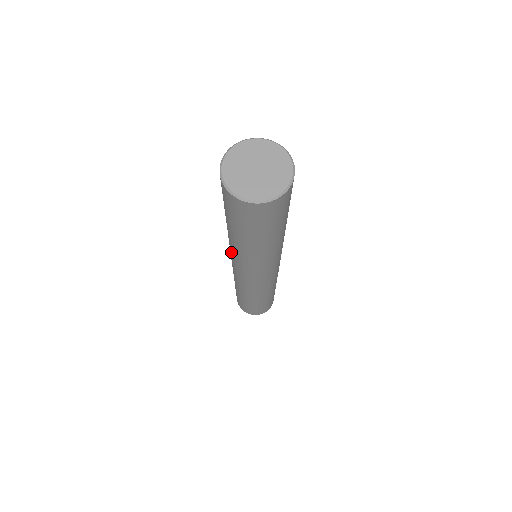
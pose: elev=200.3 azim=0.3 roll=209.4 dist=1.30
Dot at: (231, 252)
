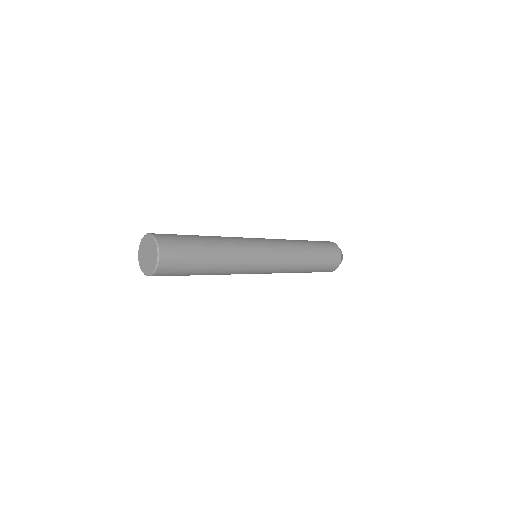
Dot at: occluded
